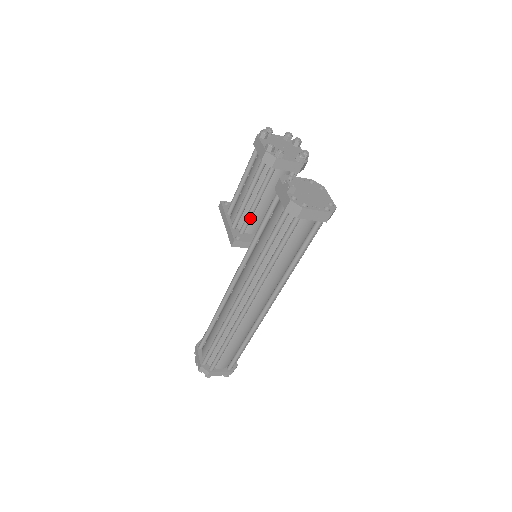
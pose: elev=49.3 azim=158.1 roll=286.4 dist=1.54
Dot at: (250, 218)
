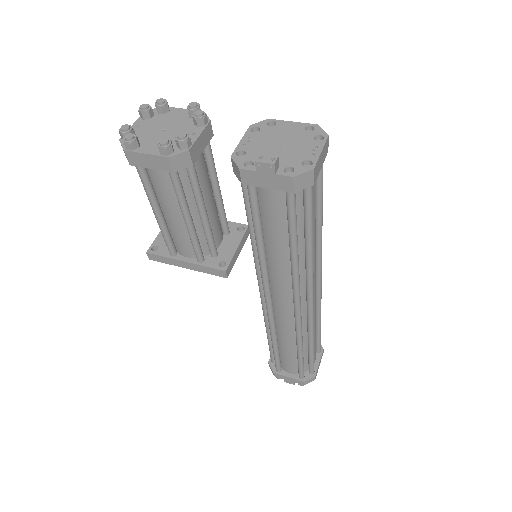
Dot at: (212, 234)
